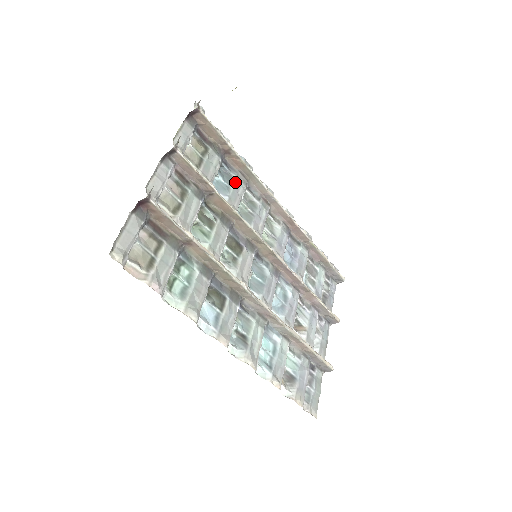
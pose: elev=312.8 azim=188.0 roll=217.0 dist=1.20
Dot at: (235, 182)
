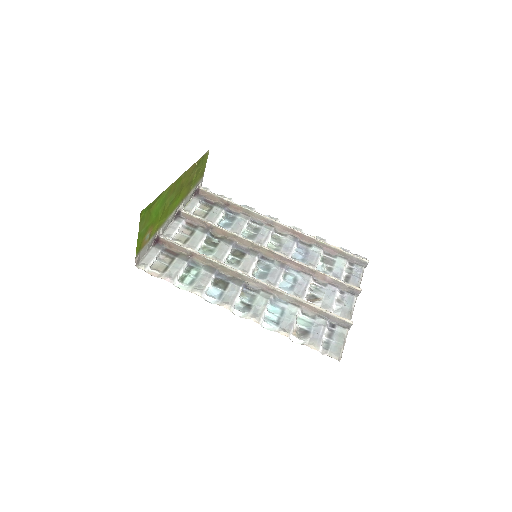
Dot at: (237, 219)
